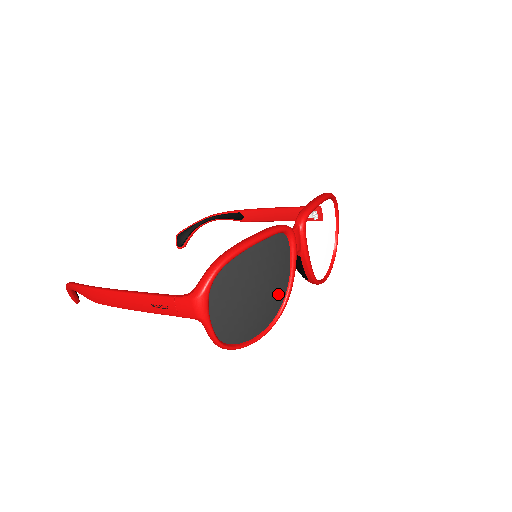
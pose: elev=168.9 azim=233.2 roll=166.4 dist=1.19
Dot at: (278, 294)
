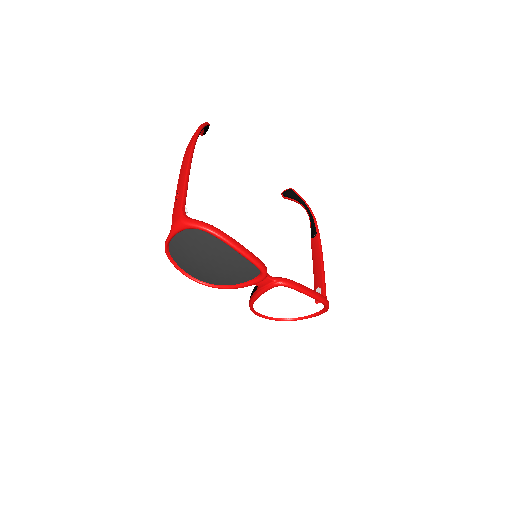
Dot at: (219, 279)
